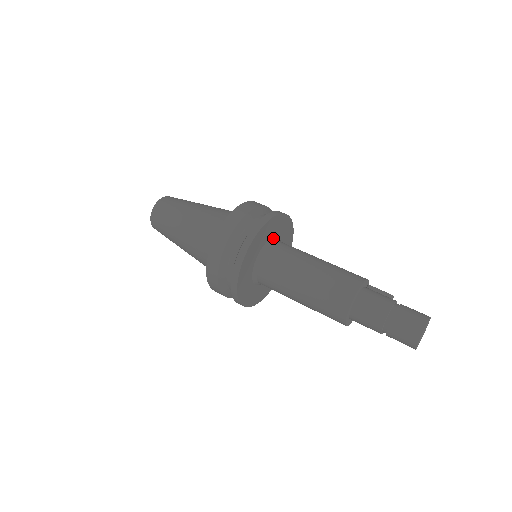
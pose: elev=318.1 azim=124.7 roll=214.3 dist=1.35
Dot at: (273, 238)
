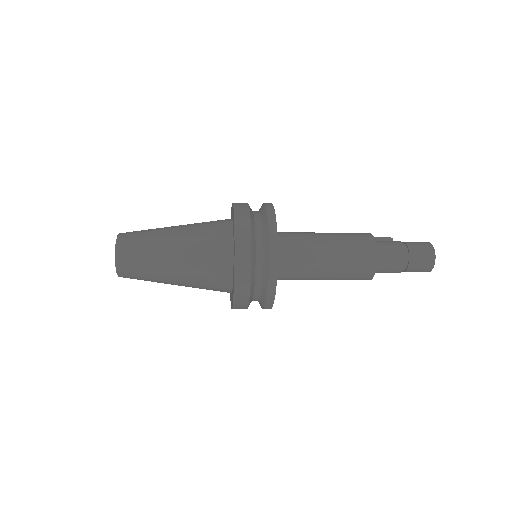
Dot at: occluded
